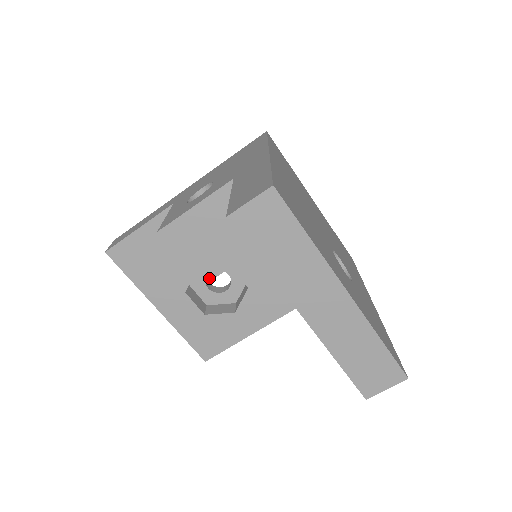
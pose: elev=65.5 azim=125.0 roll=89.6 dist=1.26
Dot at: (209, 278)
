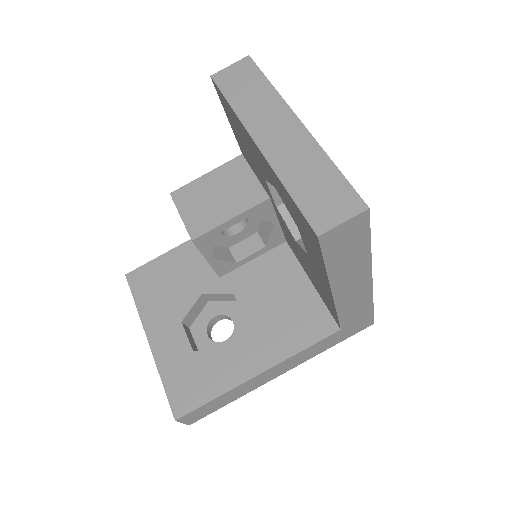
Dot at: (200, 234)
